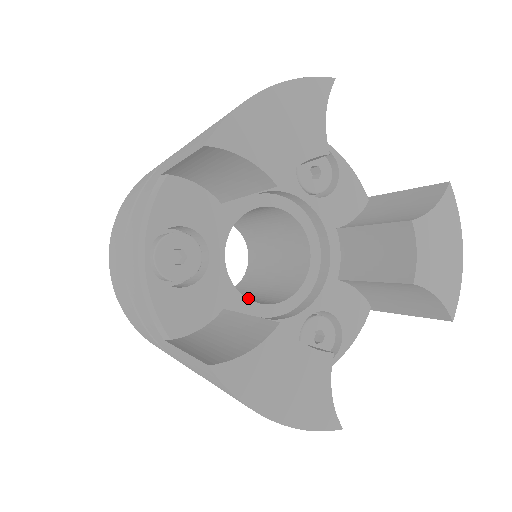
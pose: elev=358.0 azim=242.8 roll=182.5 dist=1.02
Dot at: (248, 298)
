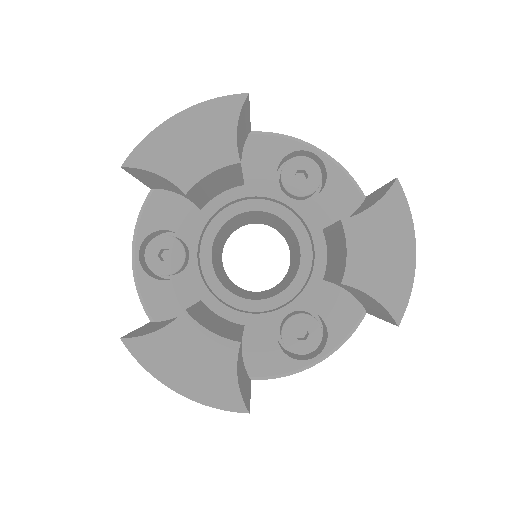
Dot at: (262, 295)
